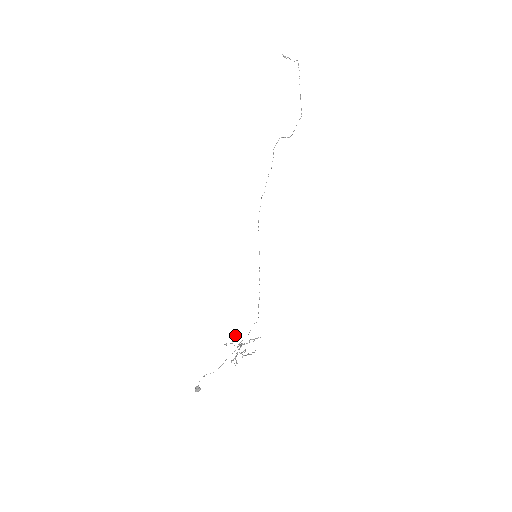
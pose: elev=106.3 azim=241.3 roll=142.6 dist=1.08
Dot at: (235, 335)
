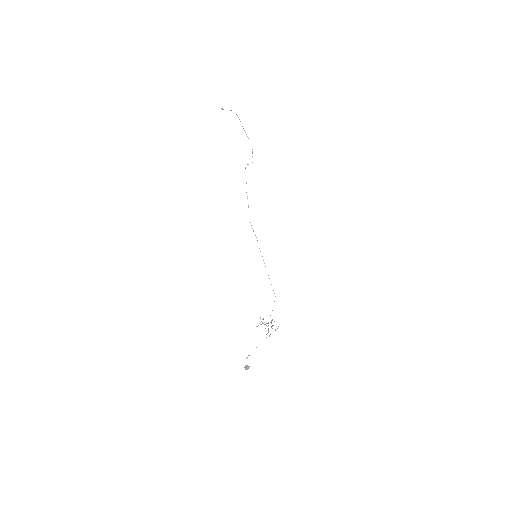
Dot at: occluded
